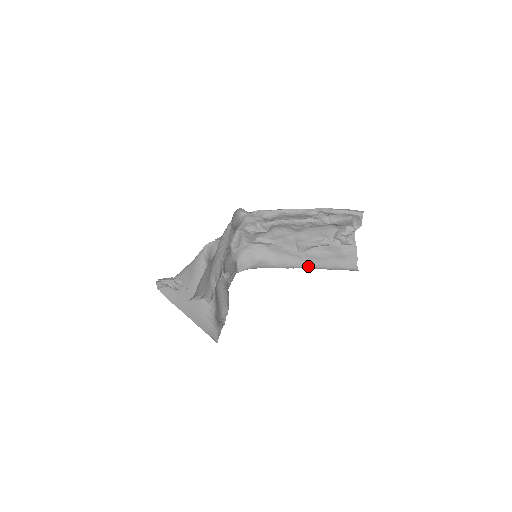
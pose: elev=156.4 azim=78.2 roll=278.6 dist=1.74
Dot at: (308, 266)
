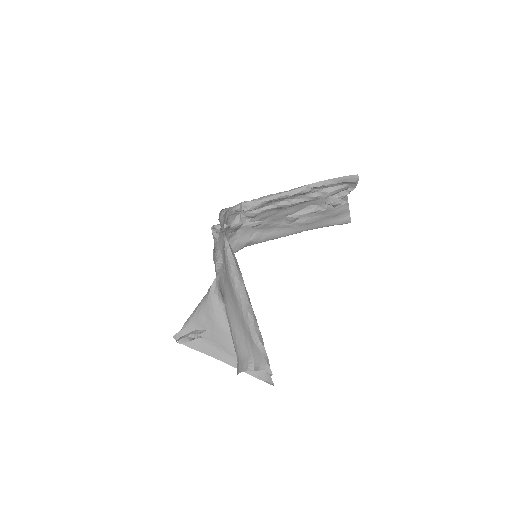
Dot at: (299, 232)
